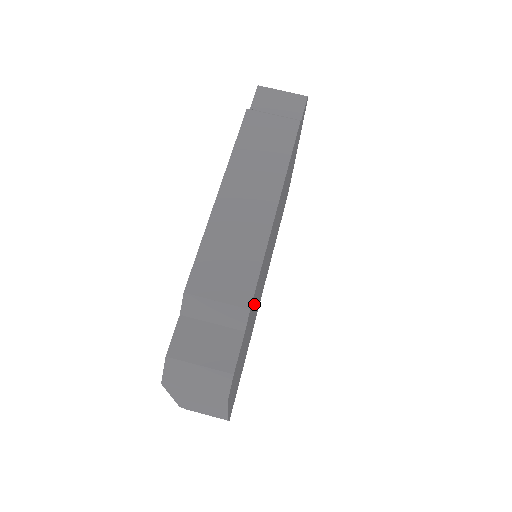
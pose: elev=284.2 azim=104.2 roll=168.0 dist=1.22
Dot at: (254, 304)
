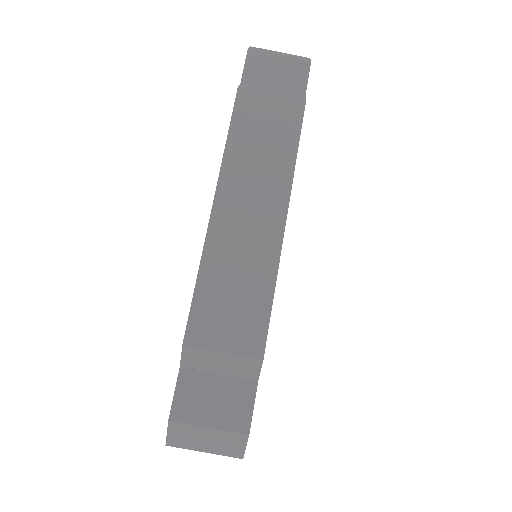
Dot at: occluded
